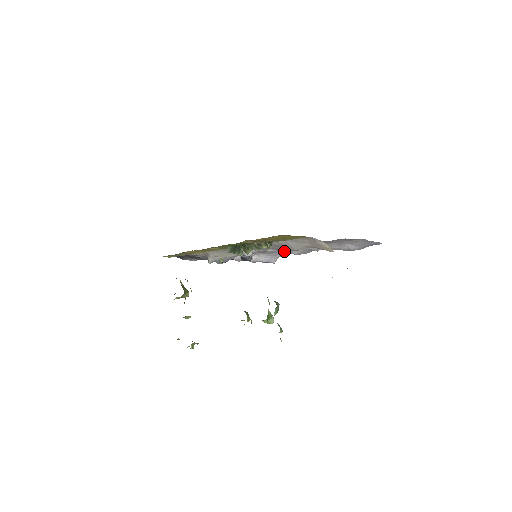
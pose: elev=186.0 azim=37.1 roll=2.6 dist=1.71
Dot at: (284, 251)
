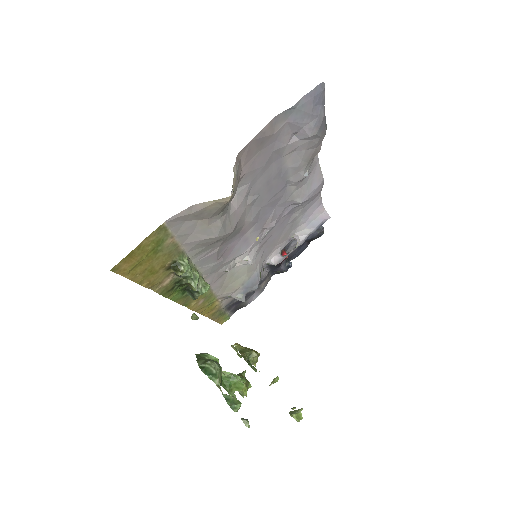
Dot at: (294, 209)
